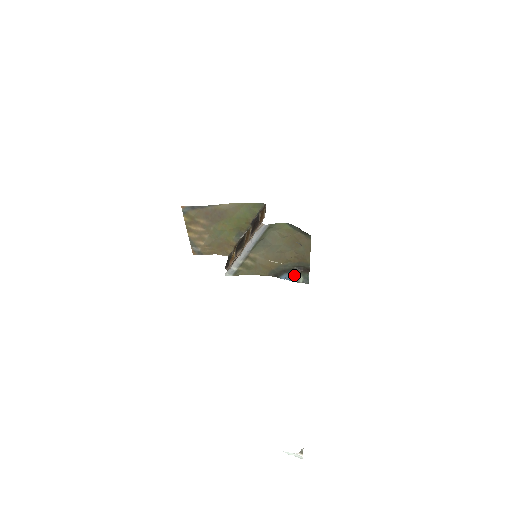
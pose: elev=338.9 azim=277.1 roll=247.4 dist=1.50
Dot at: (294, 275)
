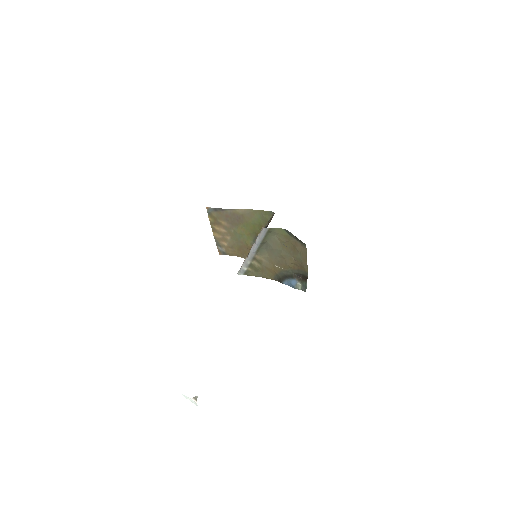
Dot at: (294, 281)
